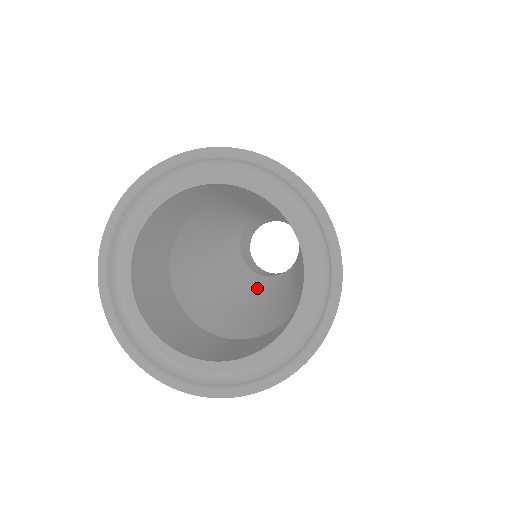
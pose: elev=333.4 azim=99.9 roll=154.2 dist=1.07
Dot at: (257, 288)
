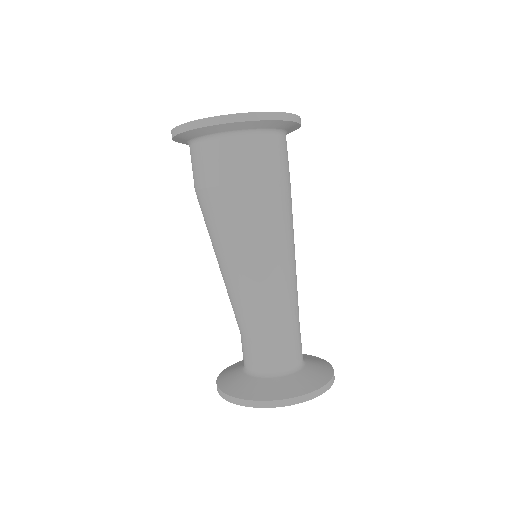
Dot at: occluded
